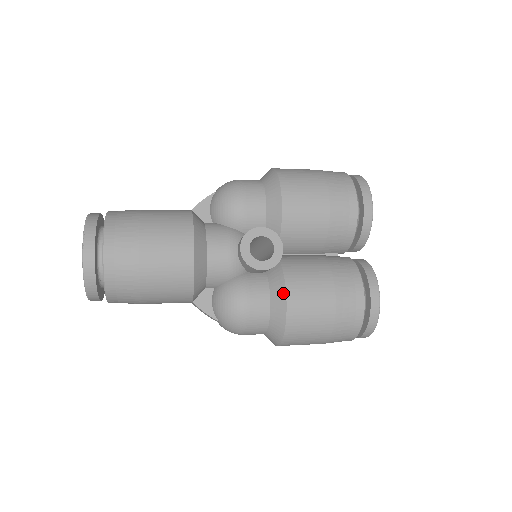
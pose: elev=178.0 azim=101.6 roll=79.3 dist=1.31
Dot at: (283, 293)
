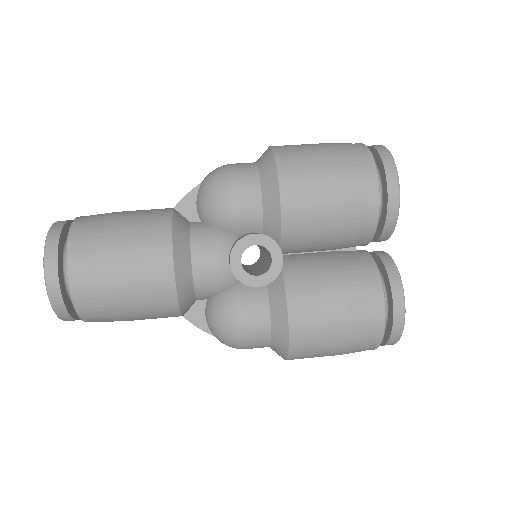
Dot at: (284, 312)
